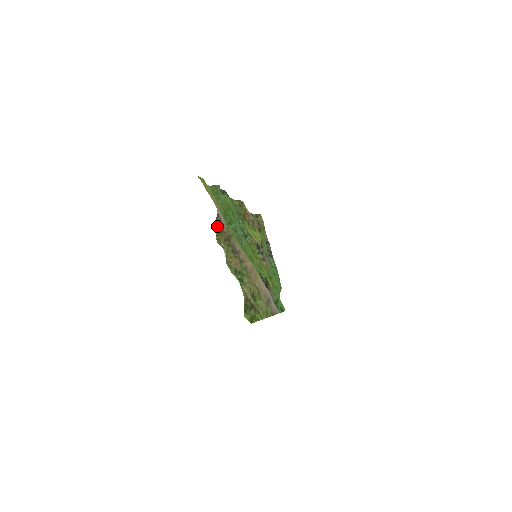
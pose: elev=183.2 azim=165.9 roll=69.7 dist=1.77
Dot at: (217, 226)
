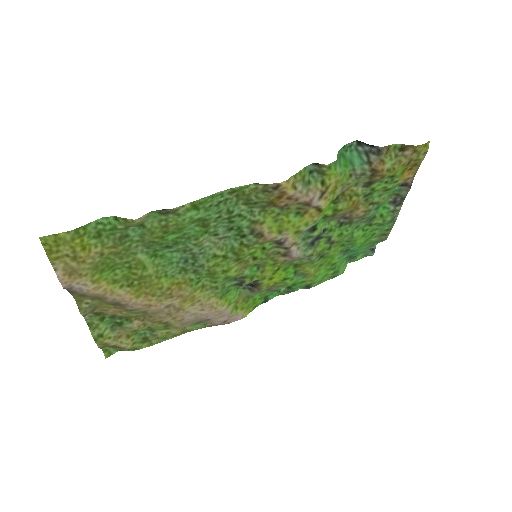
Dot at: (71, 292)
